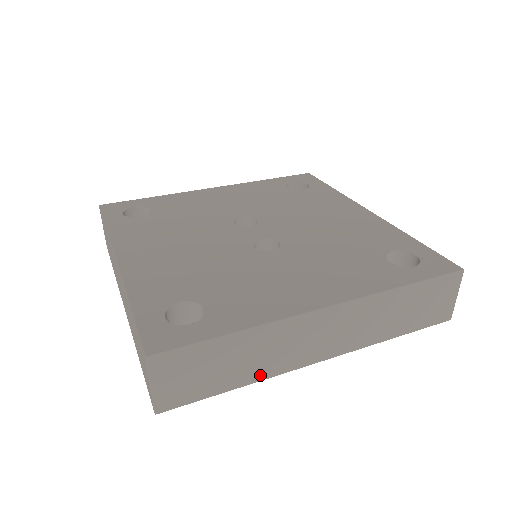
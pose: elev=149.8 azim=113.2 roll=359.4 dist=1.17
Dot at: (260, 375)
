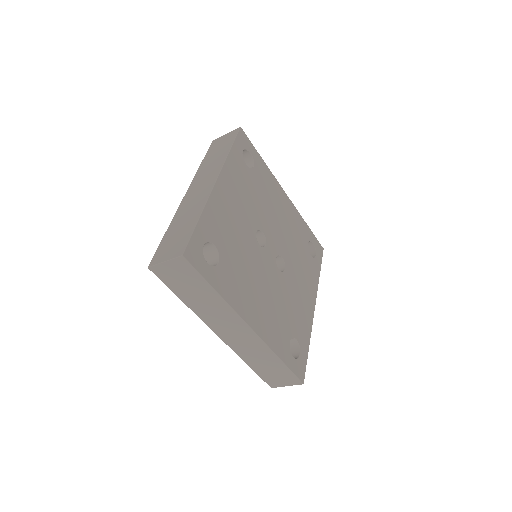
Dot at: occluded
